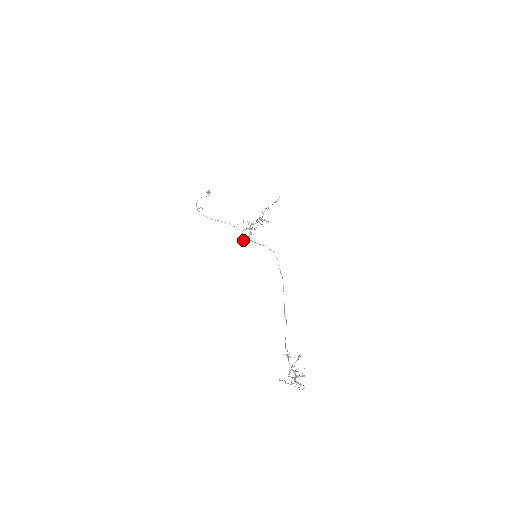
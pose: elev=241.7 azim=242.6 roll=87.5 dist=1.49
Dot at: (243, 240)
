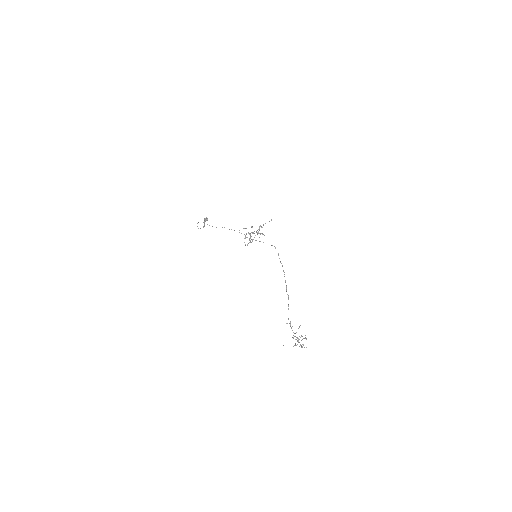
Dot at: occluded
